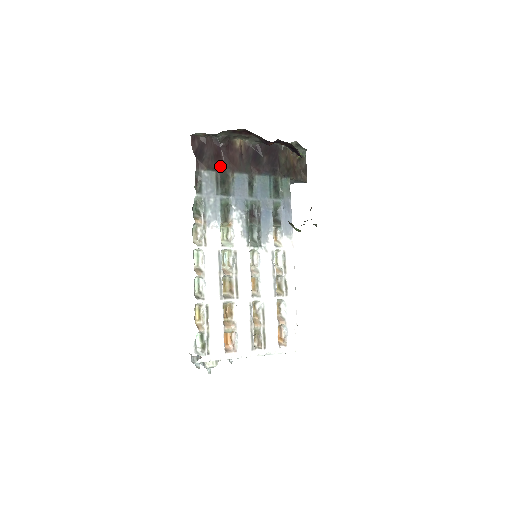
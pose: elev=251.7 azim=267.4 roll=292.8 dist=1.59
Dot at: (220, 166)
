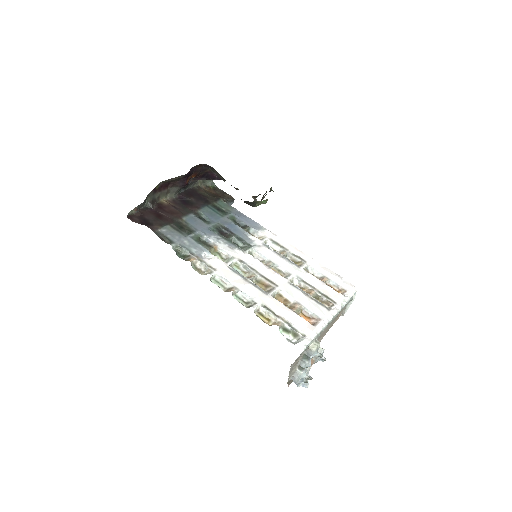
Dot at: (168, 220)
